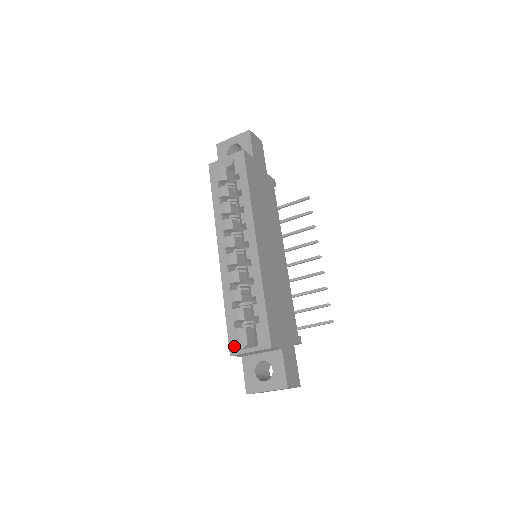
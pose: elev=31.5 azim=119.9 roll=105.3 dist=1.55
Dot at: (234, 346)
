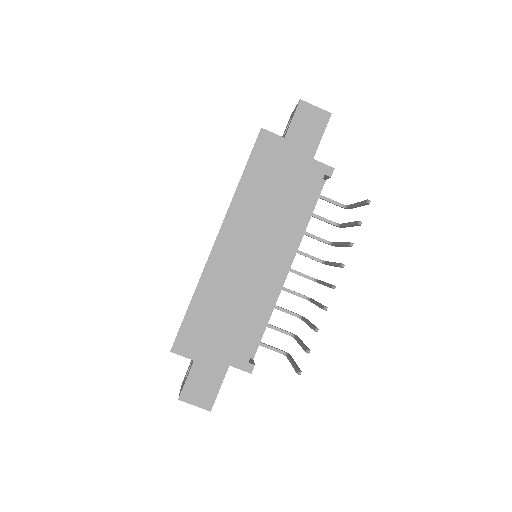
Dot at: occluded
